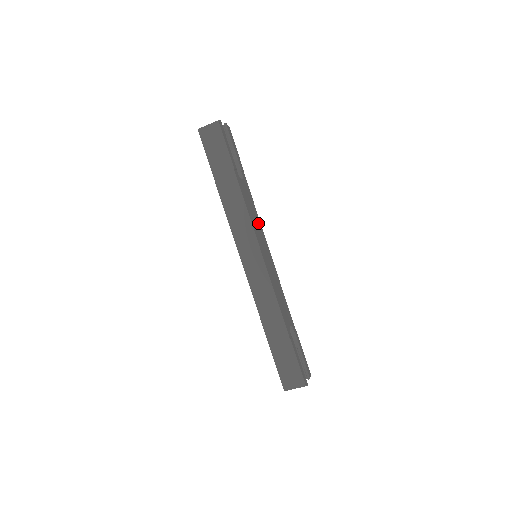
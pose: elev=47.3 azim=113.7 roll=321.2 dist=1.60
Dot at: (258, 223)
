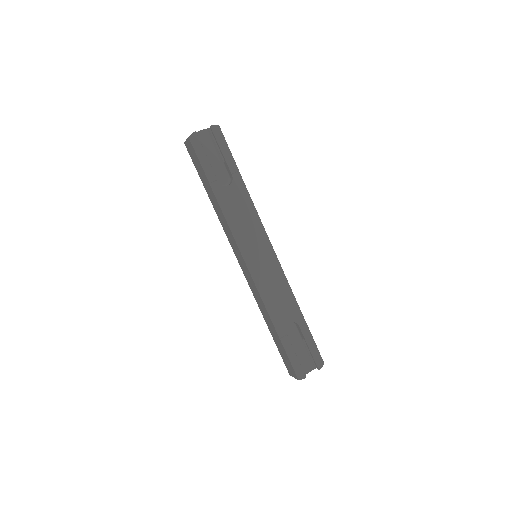
Dot at: (254, 225)
